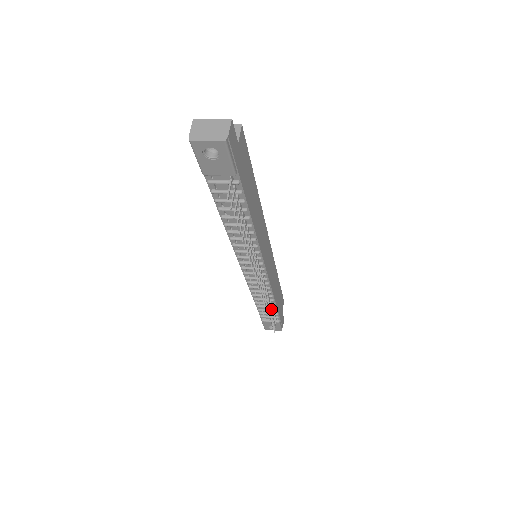
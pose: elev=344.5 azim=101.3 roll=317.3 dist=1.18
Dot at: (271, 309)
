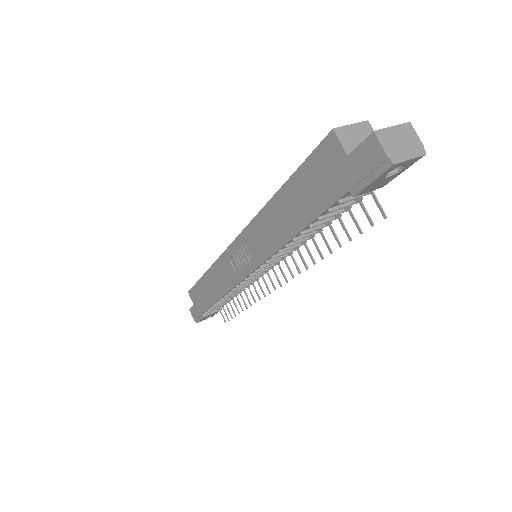
Dot at: (234, 301)
